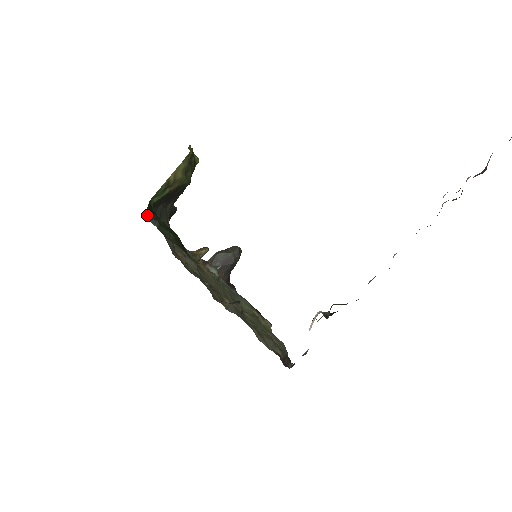
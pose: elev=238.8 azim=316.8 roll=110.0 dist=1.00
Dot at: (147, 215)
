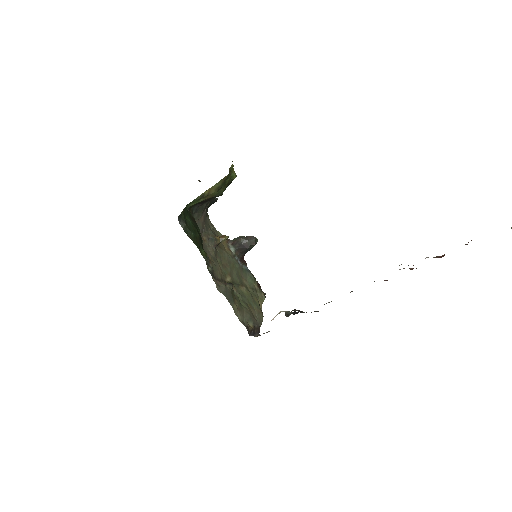
Dot at: (179, 219)
